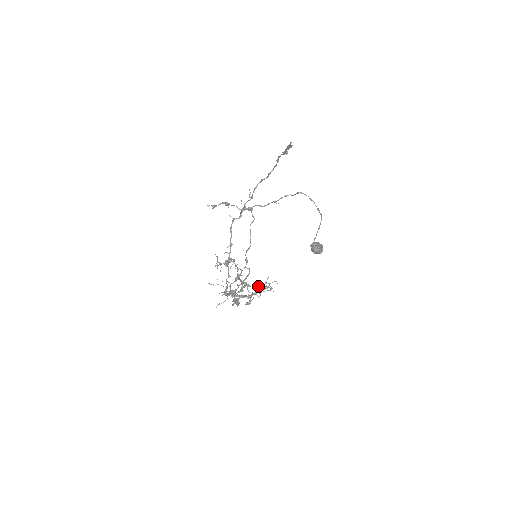
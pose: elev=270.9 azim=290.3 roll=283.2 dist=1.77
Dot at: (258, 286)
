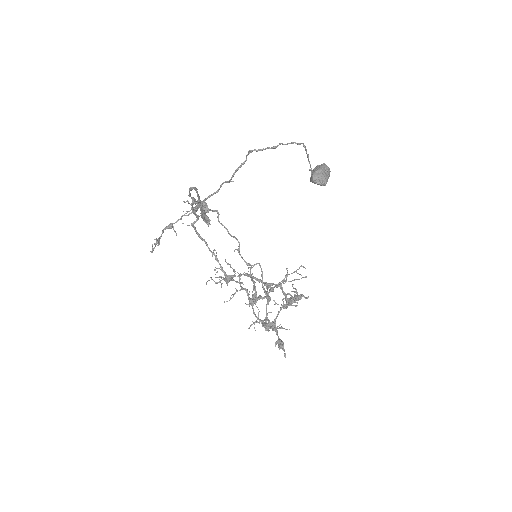
Dot at: (283, 281)
